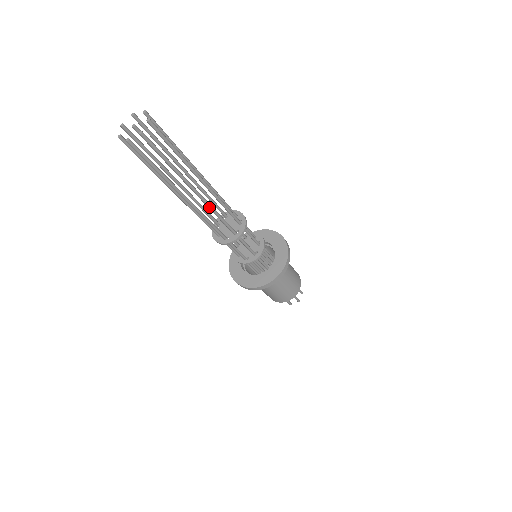
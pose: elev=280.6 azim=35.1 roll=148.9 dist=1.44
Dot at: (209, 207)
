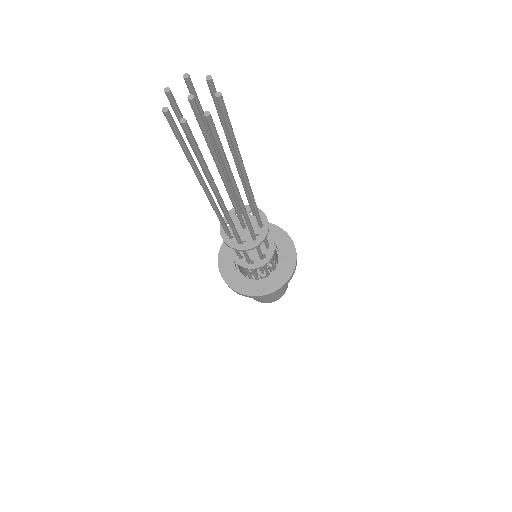
Dot at: (243, 211)
